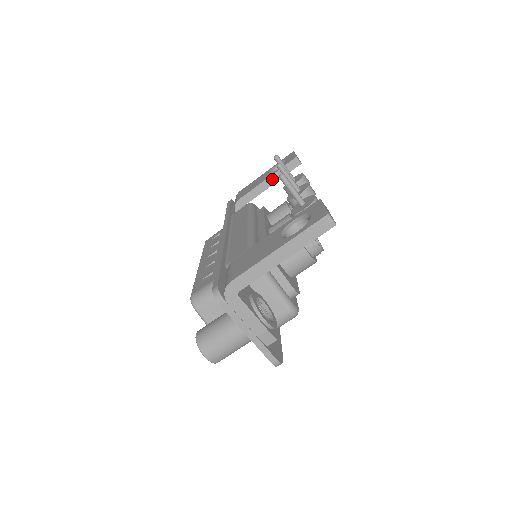
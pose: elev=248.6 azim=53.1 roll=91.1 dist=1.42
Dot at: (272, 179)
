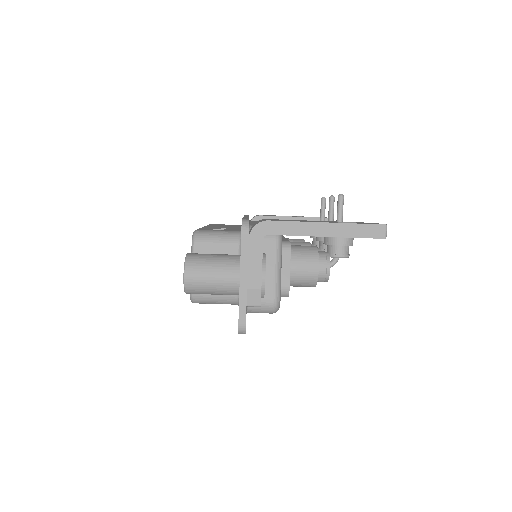
Dot at: occluded
